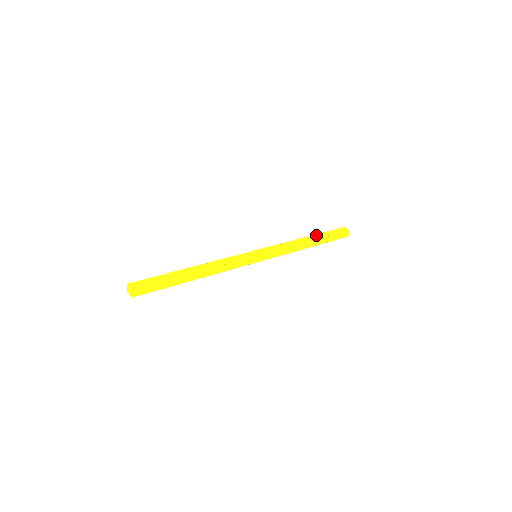
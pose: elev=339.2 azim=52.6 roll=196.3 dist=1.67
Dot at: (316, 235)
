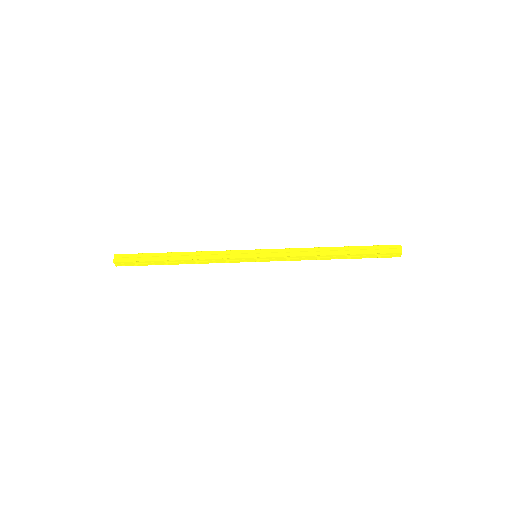
Dot at: occluded
